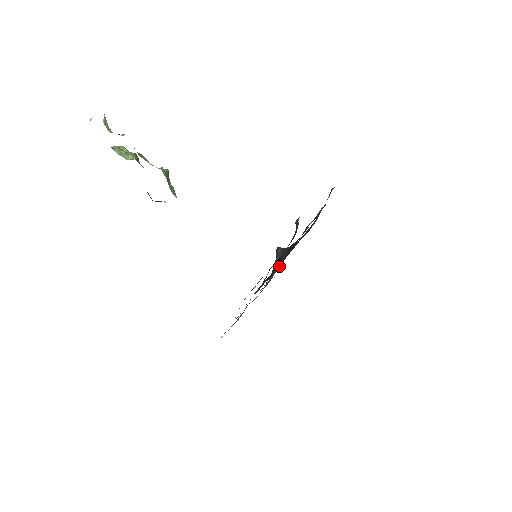
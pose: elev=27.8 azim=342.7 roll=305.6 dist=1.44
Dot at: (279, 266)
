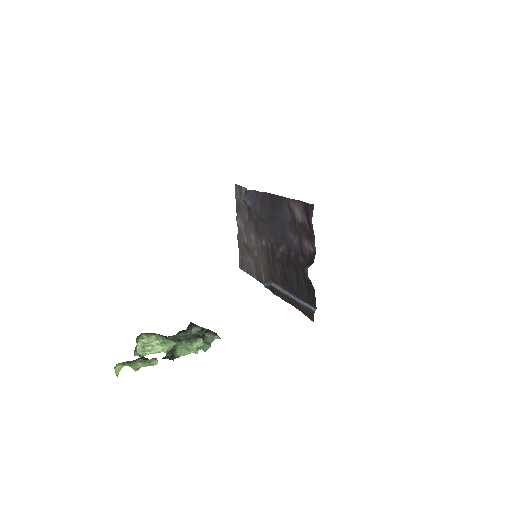
Dot at: (272, 240)
